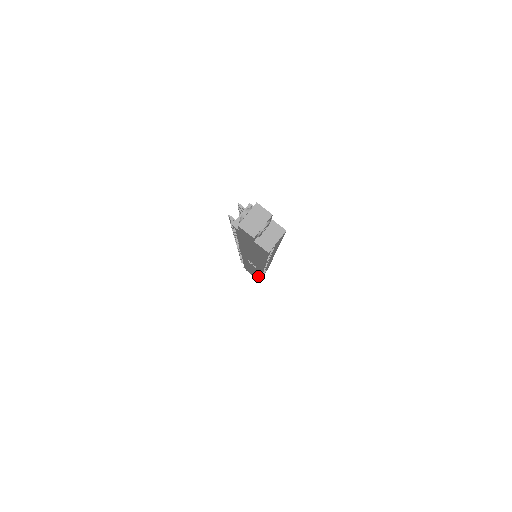
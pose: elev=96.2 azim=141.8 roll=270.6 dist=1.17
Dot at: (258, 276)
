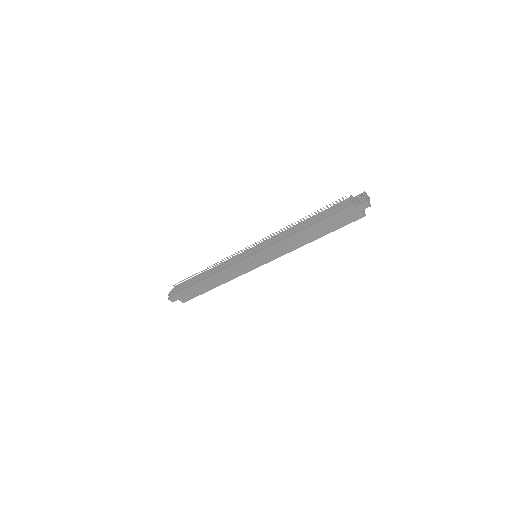
Dot at: (208, 289)
